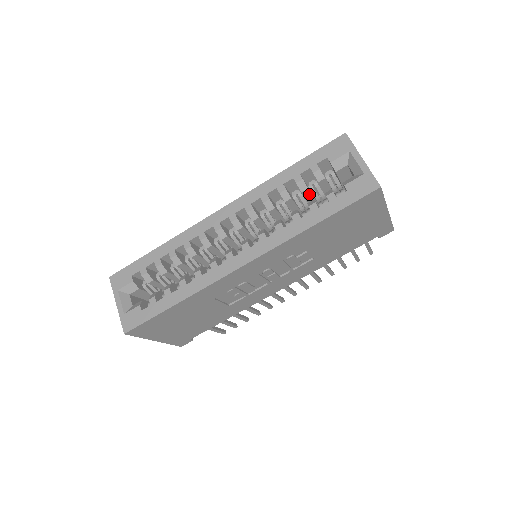
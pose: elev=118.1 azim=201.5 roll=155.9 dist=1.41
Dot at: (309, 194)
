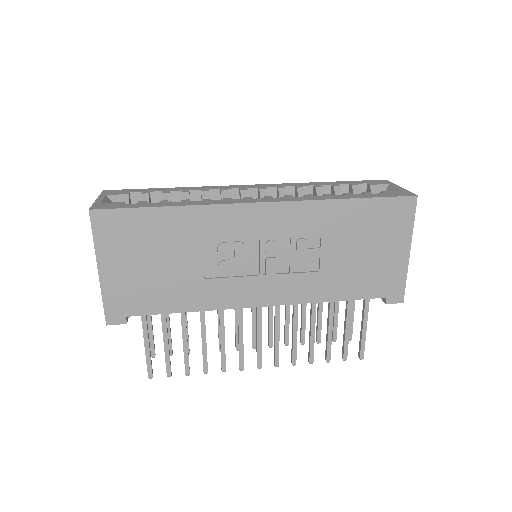
Dot at: occluded
